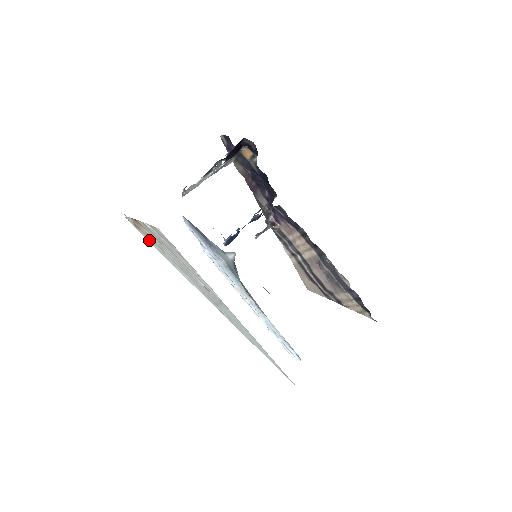
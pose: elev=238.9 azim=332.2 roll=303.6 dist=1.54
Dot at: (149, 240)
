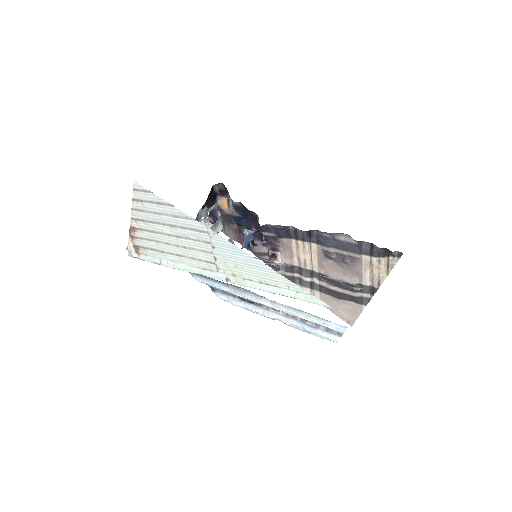
Dot at: (150, 258)
